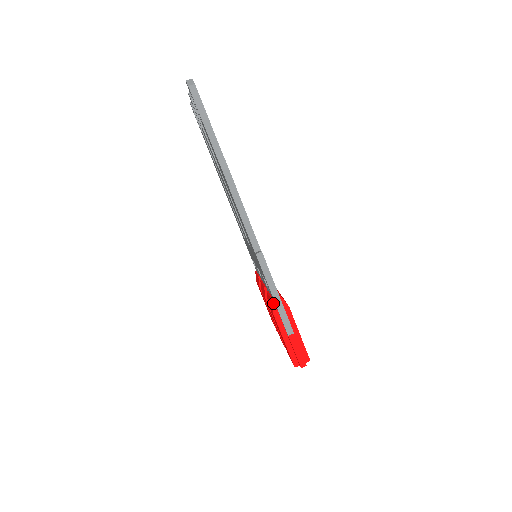
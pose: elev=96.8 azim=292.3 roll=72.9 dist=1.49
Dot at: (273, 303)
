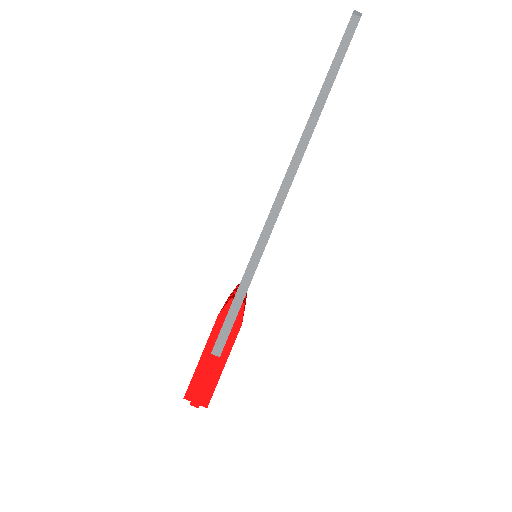
Dot at: (229, 303)
